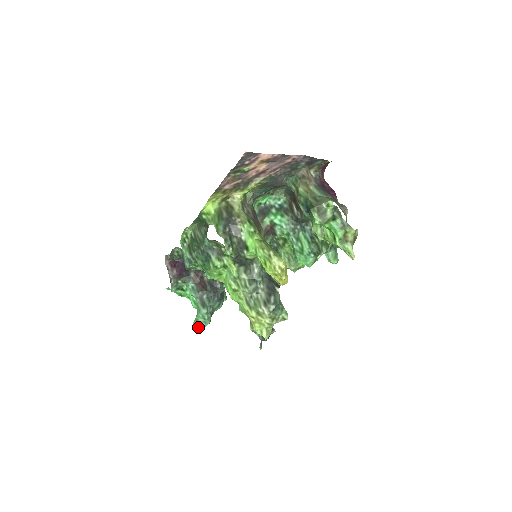
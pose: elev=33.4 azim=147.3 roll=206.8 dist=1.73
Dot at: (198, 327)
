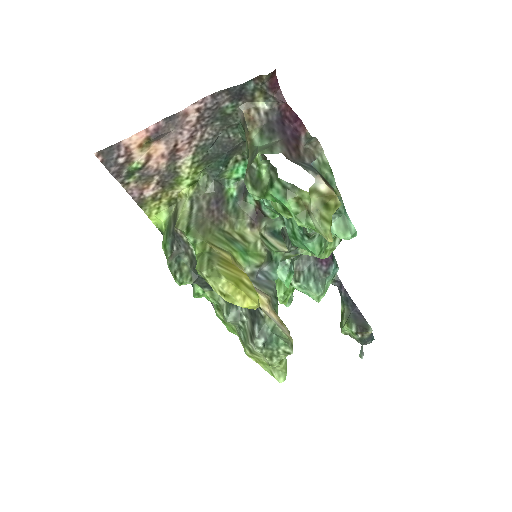
Dot at: occluded
